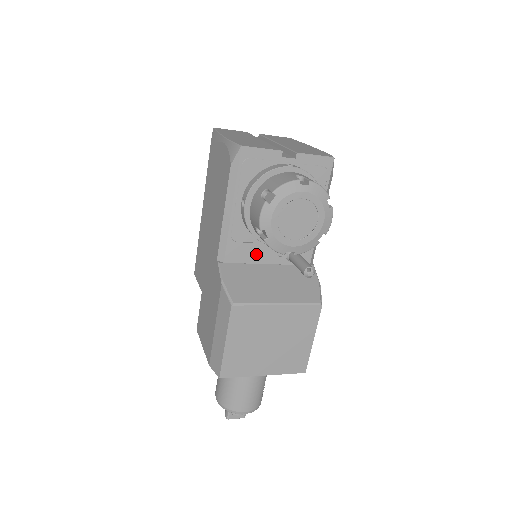
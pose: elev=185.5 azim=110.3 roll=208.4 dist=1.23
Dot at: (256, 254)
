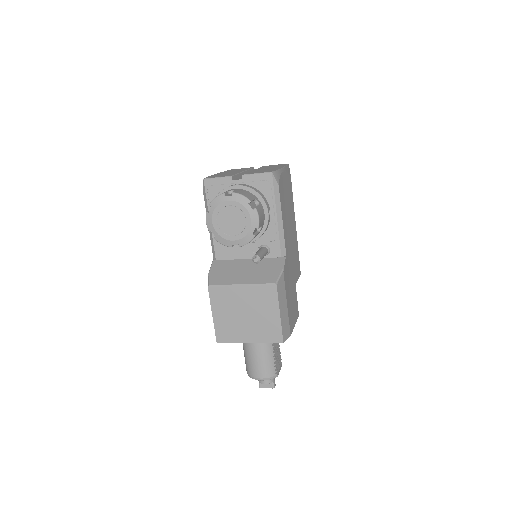
Dot at: (237, 252)
